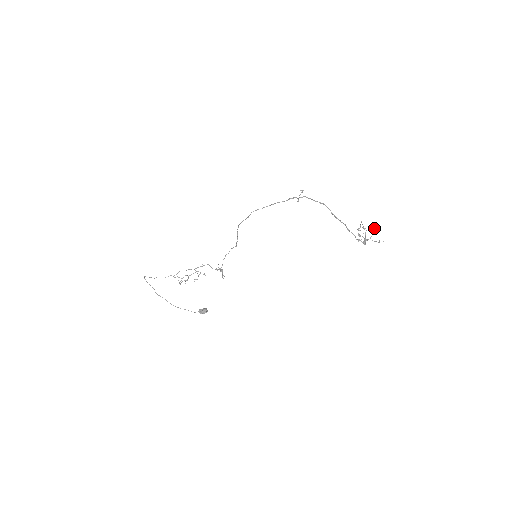
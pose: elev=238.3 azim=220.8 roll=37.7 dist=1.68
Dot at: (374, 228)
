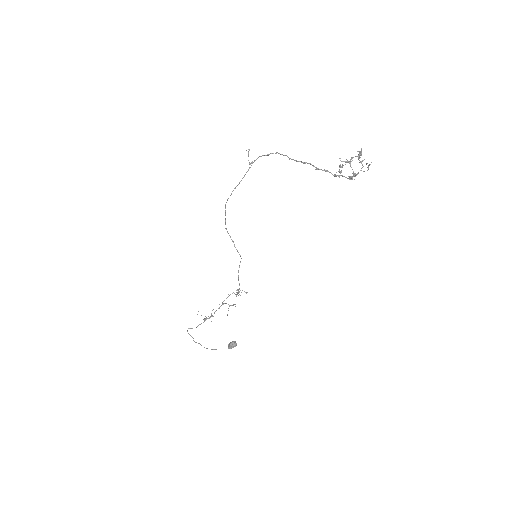
Dot at: (358, 154)
